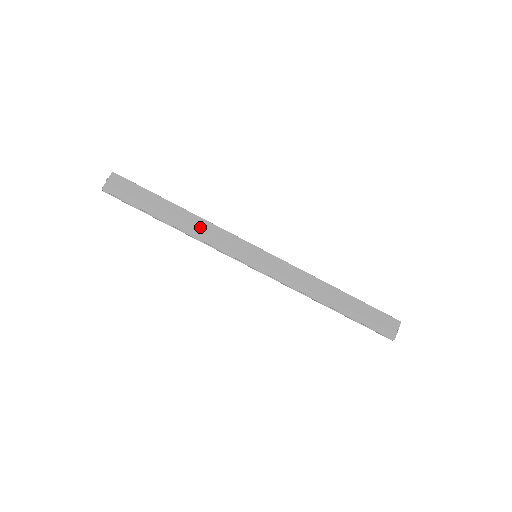
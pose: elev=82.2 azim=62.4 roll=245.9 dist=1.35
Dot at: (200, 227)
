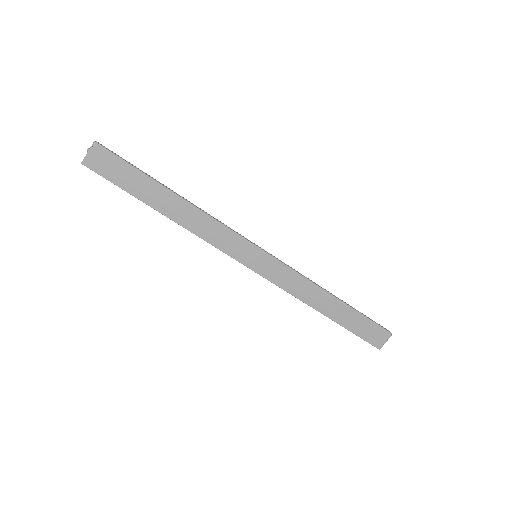
Dot at: (197, 220)
